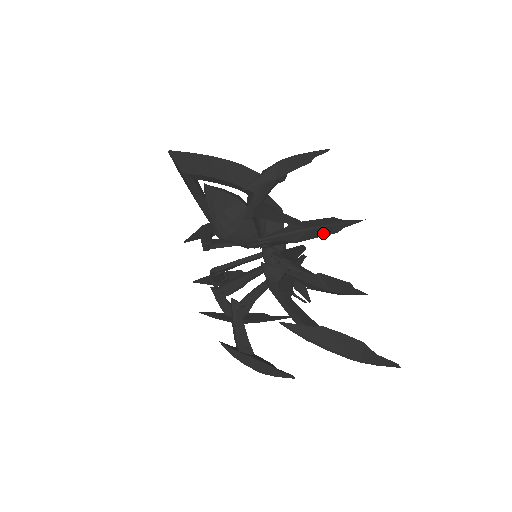
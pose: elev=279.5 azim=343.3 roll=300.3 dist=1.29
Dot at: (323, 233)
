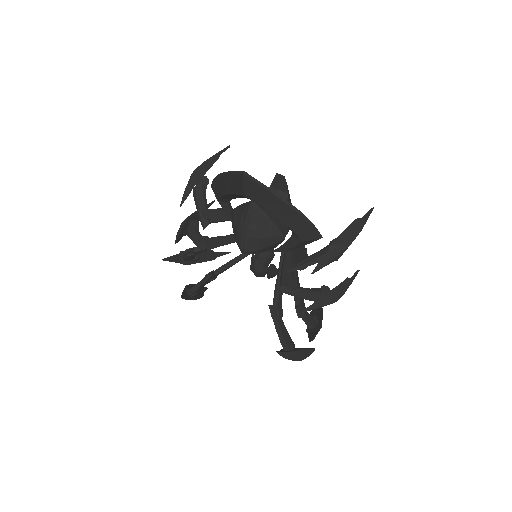
Dot at: occluded
